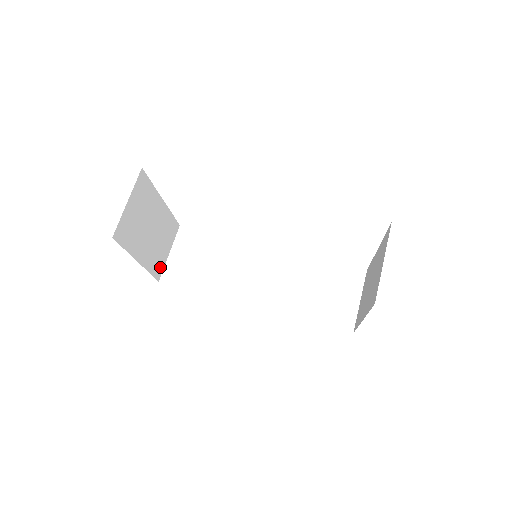
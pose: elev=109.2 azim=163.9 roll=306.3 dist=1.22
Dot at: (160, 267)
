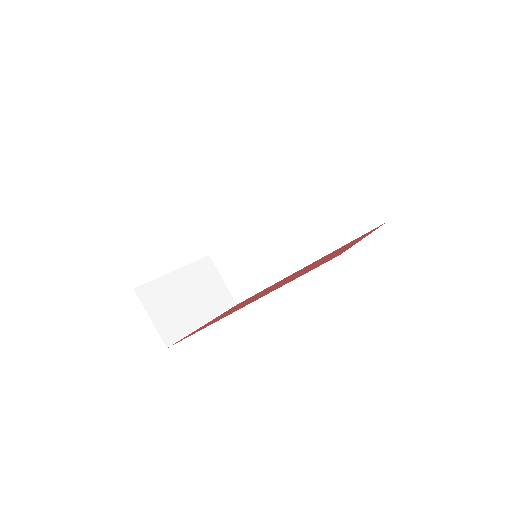
Dot at: (227, 297)
